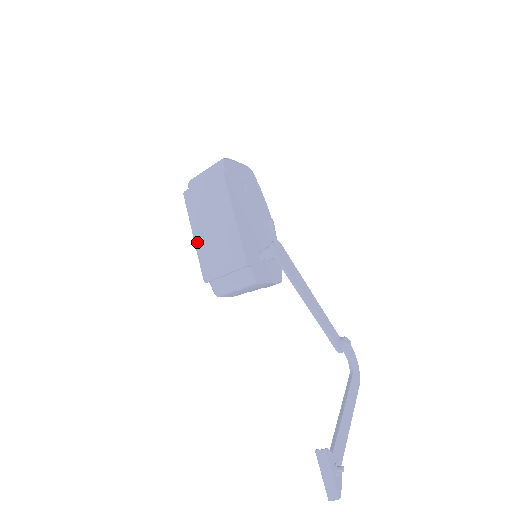
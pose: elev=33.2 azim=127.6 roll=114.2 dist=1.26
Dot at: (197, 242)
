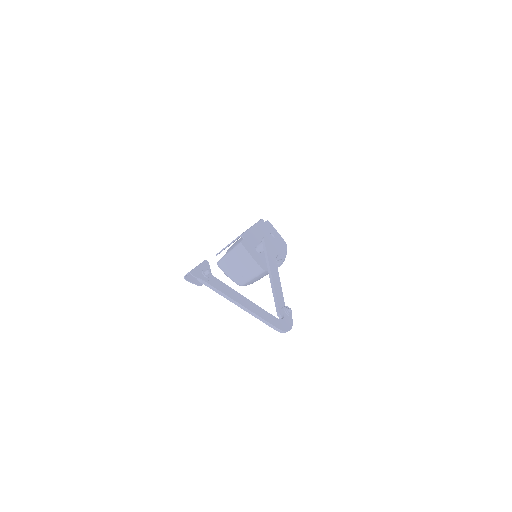
Dot at: occluded
